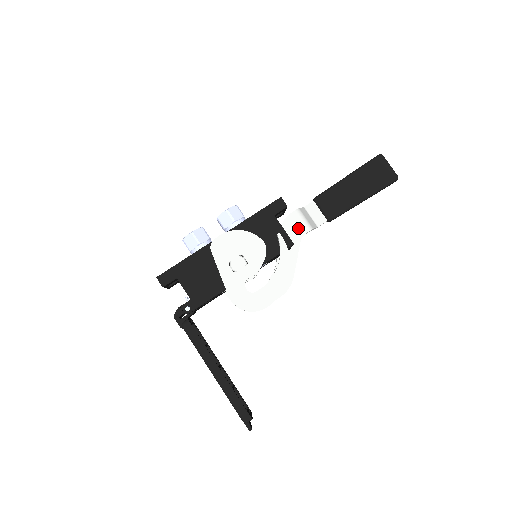
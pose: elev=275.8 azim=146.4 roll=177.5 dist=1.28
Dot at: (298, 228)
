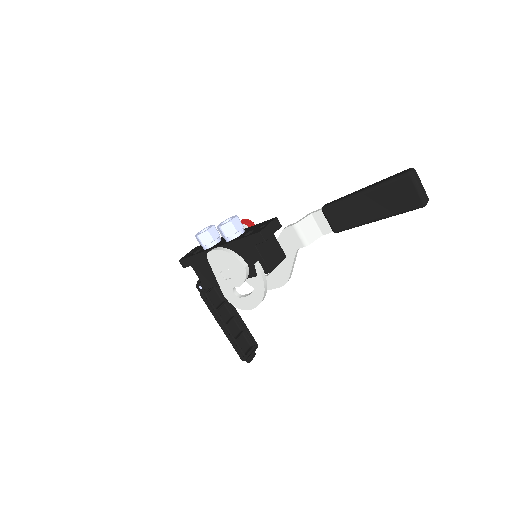
Dot at: (294, 241)
